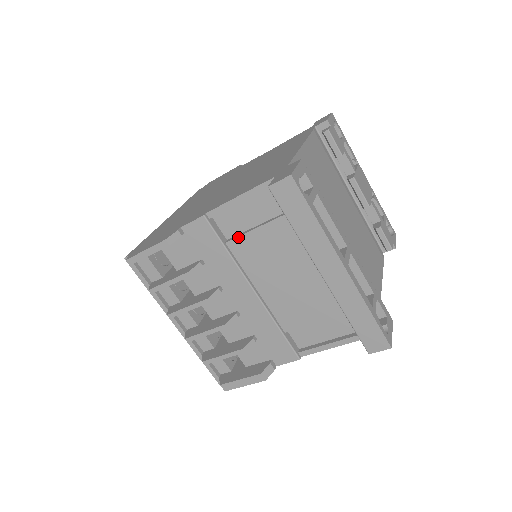
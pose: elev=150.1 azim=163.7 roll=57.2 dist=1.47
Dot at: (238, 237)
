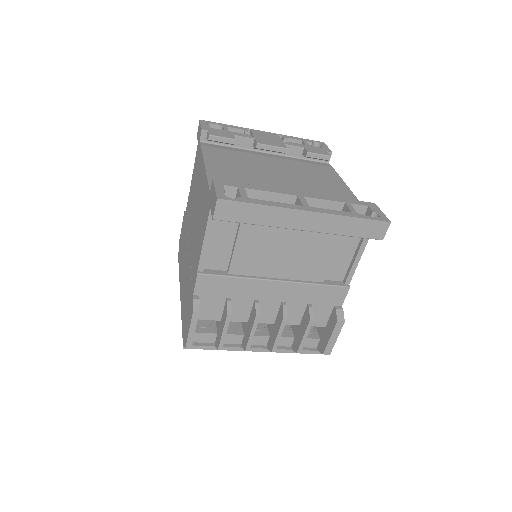
Dot at: (231, 263)
